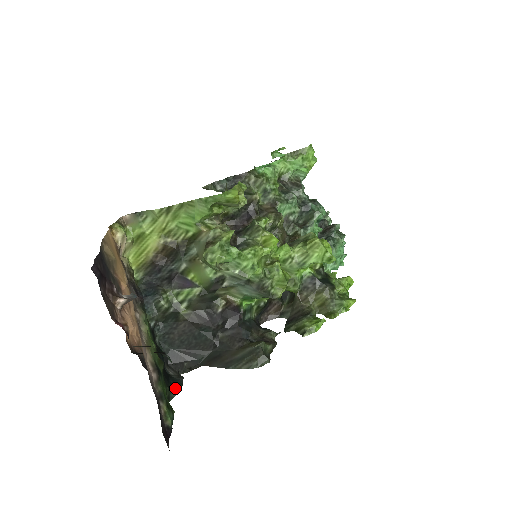
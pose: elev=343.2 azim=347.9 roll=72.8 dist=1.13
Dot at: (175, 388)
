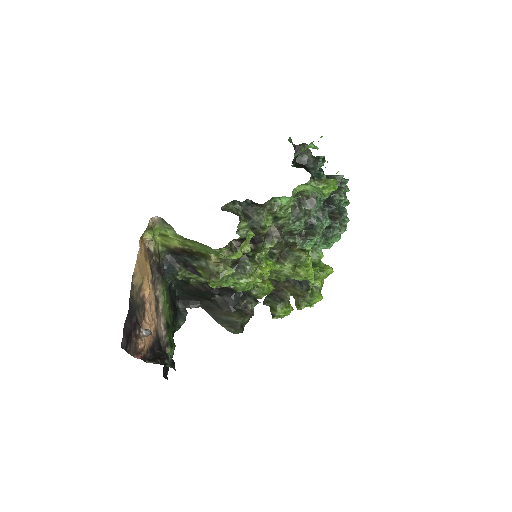
Dot at: (180, 324)
